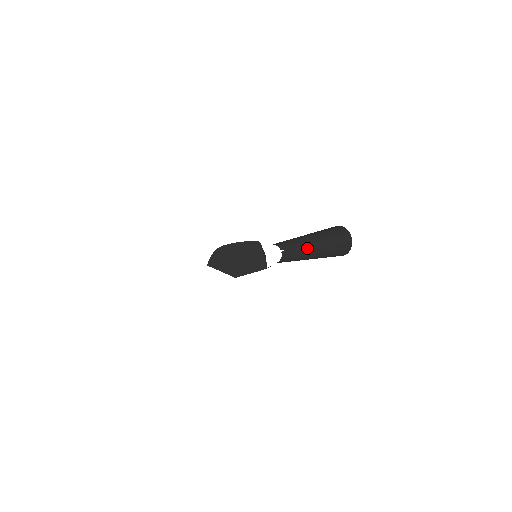
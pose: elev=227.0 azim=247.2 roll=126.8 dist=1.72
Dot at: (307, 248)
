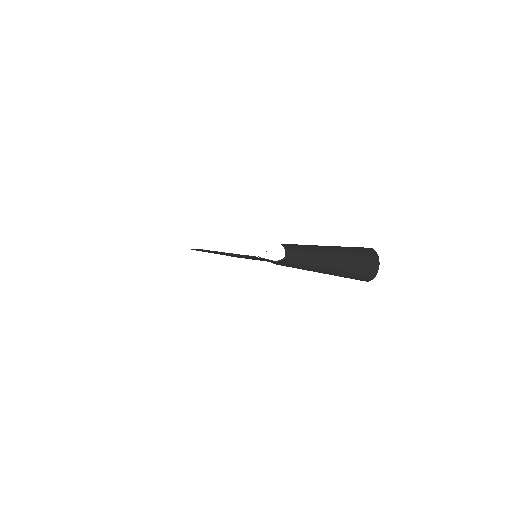
Dot at: (315, 247)
